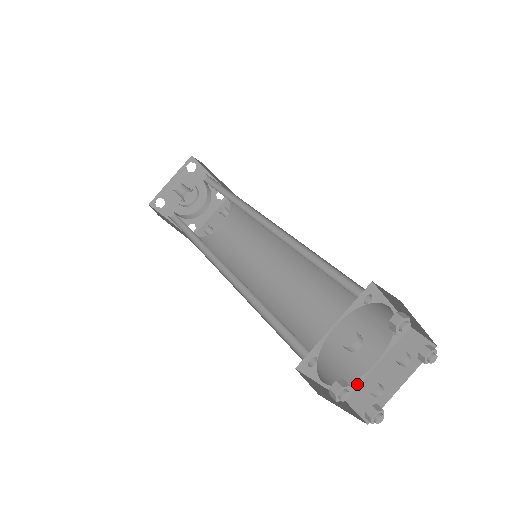
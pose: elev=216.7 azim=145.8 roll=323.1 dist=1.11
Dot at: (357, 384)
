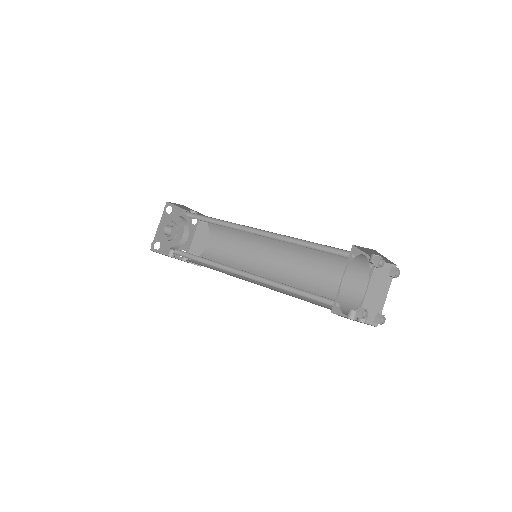
Dot at: (337, 312)
